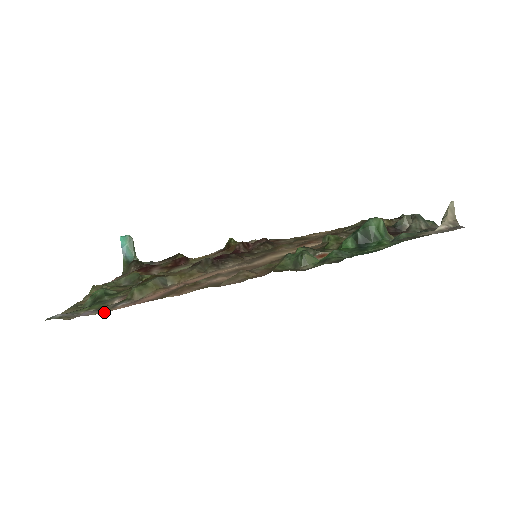
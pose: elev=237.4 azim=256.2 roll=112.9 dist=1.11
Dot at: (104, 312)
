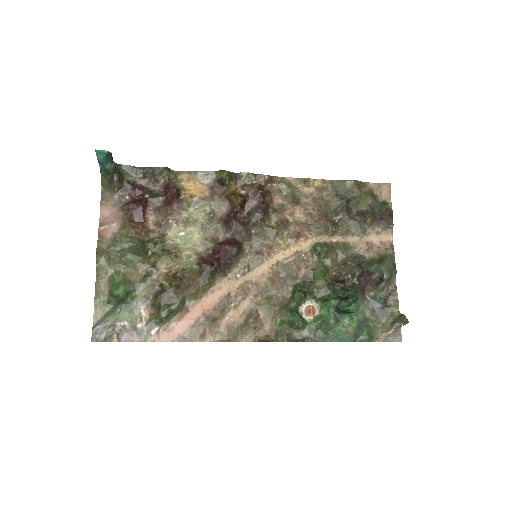
Dot at: occluded
